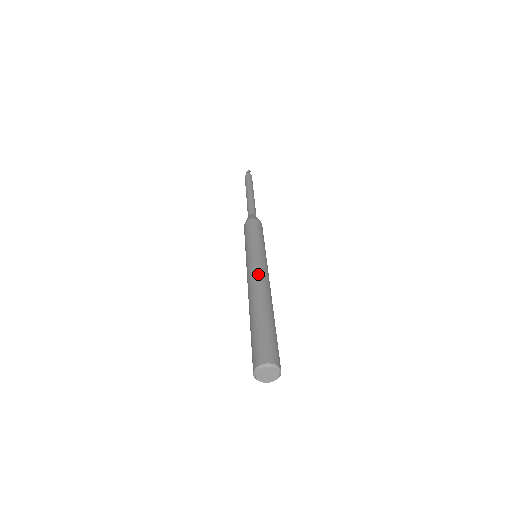
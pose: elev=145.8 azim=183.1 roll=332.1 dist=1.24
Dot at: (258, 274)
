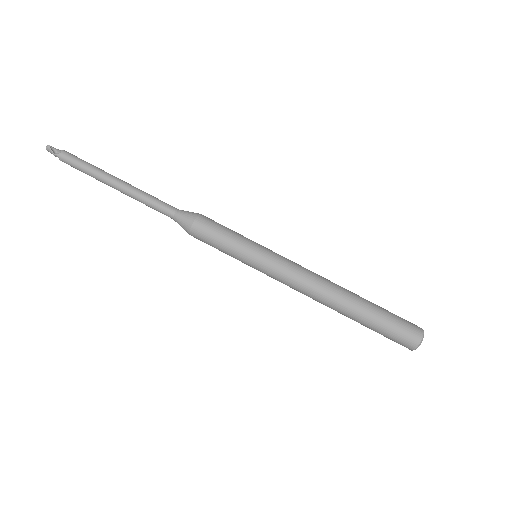
Dot at: (301, 285)
